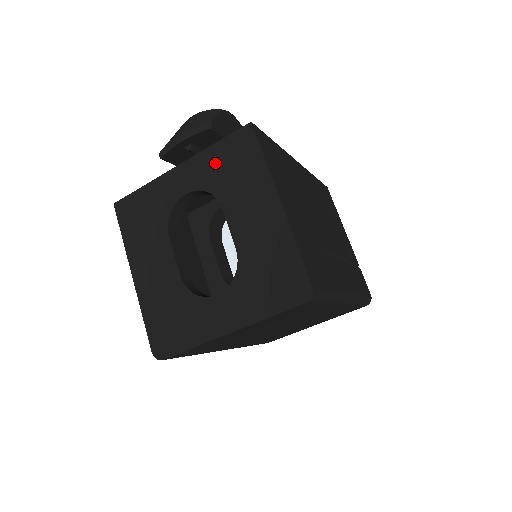
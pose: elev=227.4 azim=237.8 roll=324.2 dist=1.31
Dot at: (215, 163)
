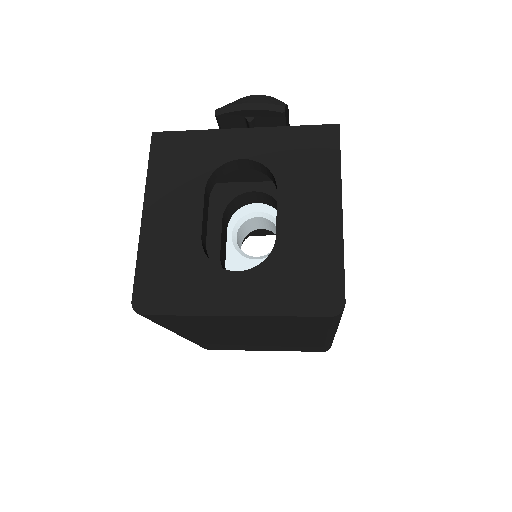
Dot at: (286, 144)
